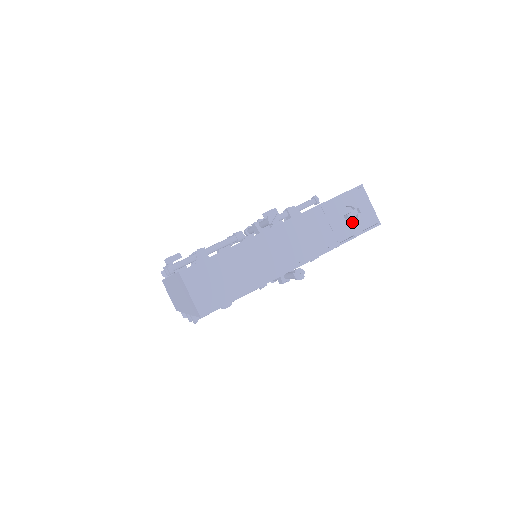
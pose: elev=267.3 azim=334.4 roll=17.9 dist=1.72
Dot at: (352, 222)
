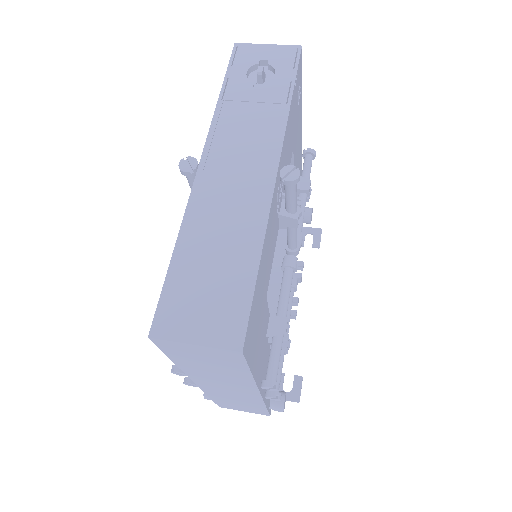
Dot at: occluded
